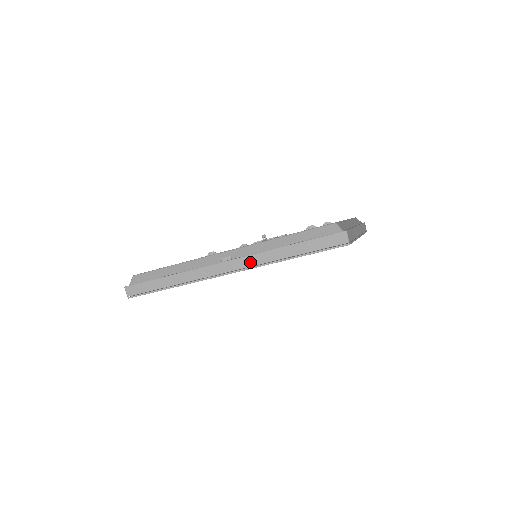
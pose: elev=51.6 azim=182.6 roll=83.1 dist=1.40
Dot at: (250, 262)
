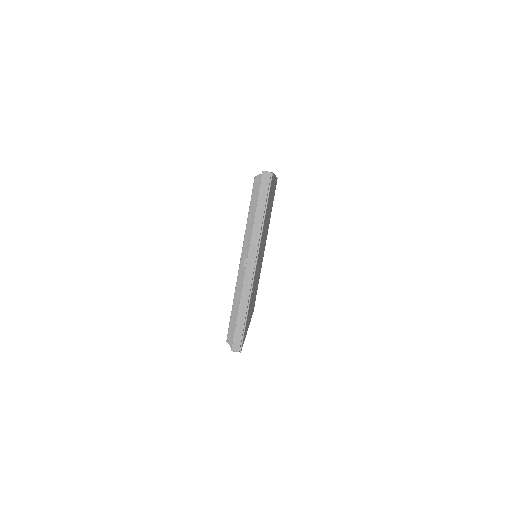
Dot at: (255, 246)
